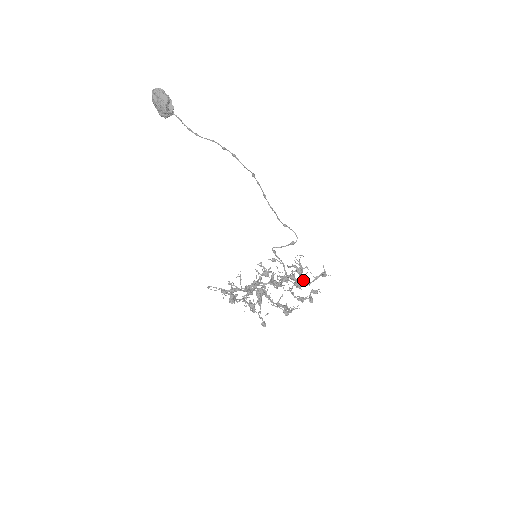
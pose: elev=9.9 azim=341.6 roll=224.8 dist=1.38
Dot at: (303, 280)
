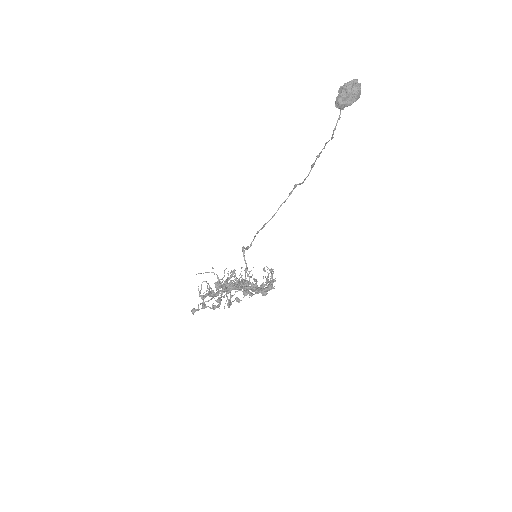
Dot at: occluded
